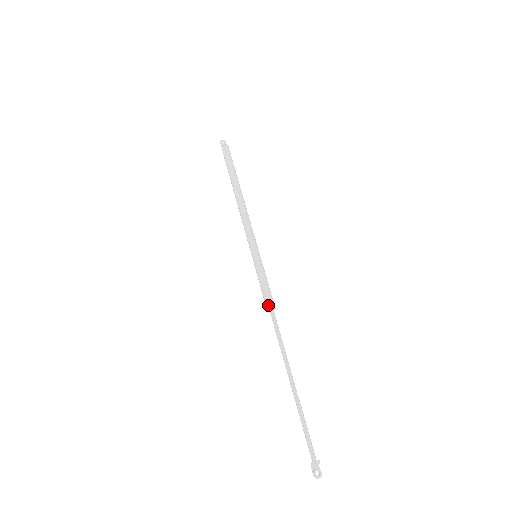
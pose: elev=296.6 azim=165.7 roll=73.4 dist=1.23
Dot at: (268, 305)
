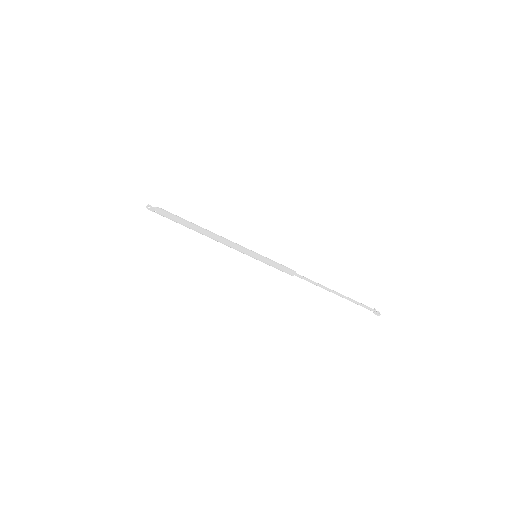
Dot at: (292, 273)
